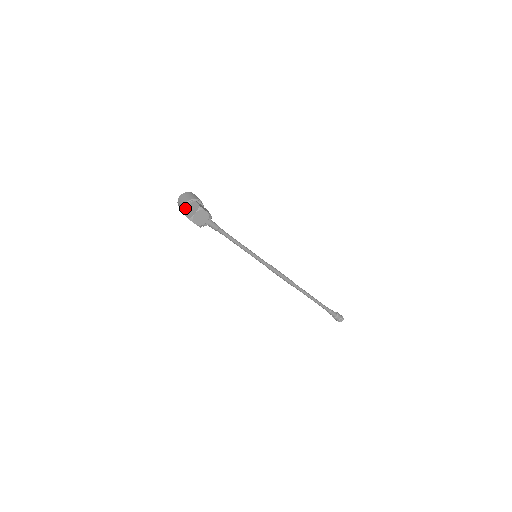
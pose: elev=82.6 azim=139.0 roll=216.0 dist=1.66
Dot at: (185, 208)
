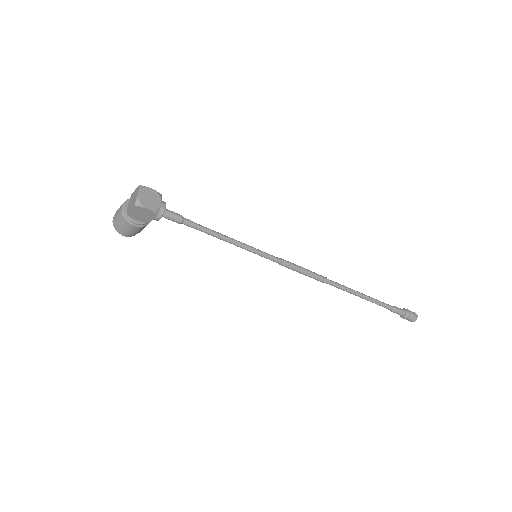
Dot at: (124, 211)
